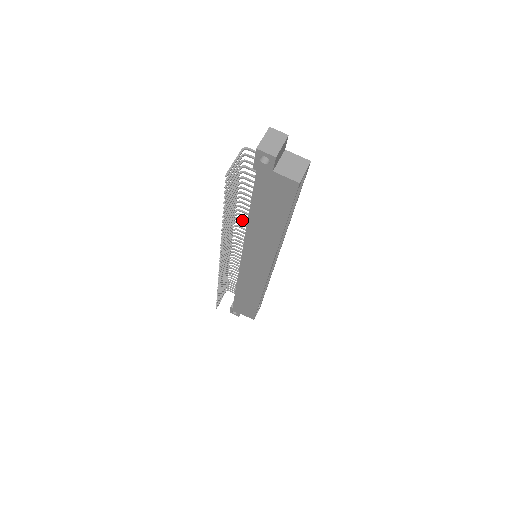
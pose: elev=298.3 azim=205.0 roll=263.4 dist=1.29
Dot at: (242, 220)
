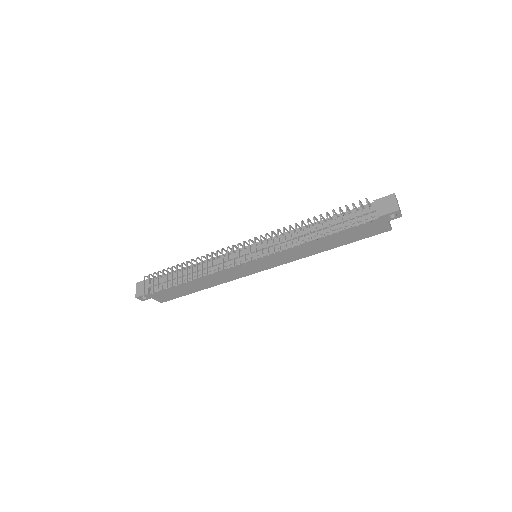
Dot at: occluded
